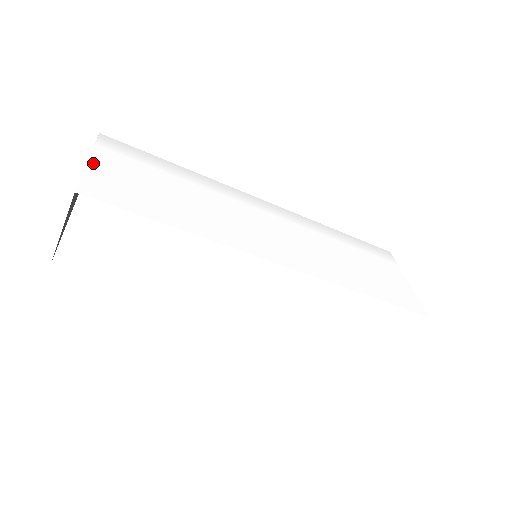
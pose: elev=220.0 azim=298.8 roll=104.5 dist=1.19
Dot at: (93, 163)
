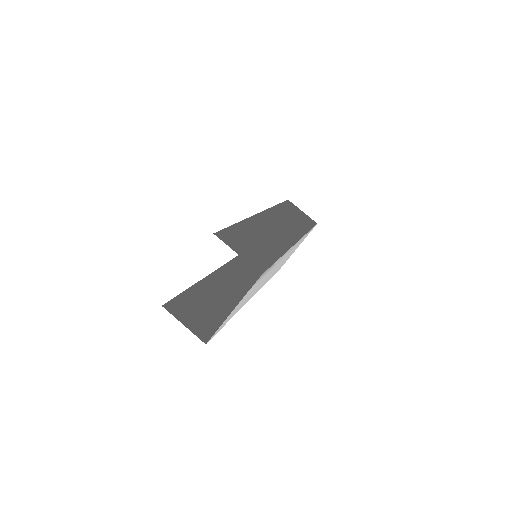
Dot at: occluded
